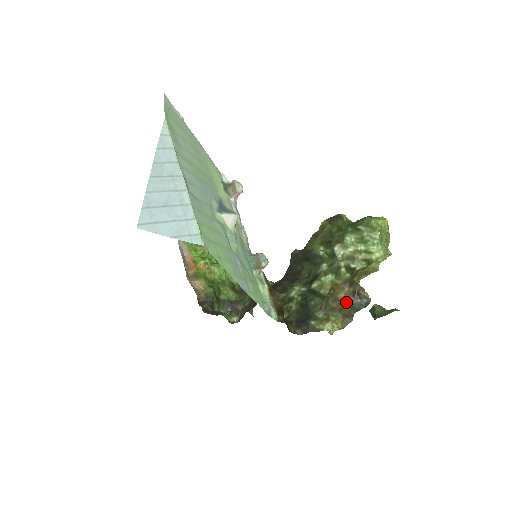
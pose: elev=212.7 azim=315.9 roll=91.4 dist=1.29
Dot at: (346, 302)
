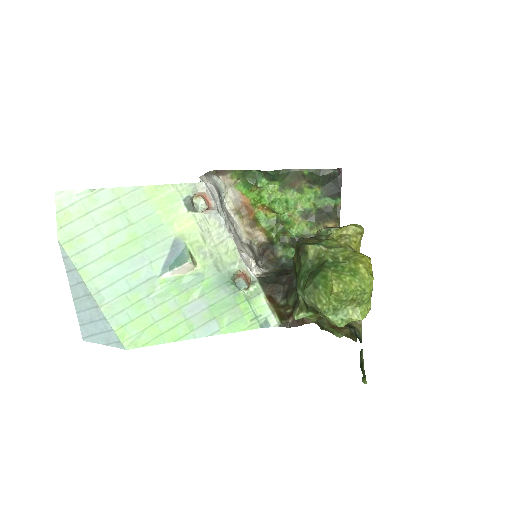
Dot at: occluded
